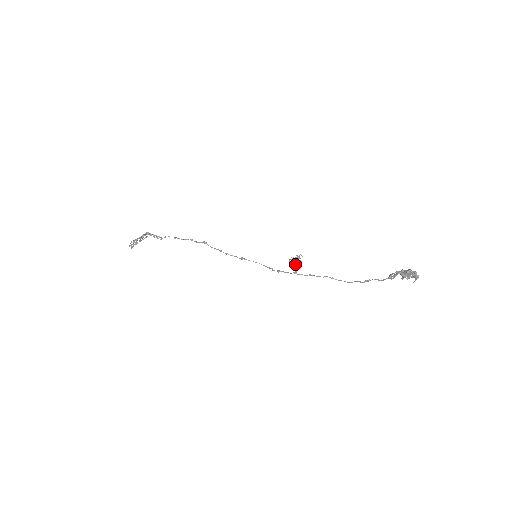
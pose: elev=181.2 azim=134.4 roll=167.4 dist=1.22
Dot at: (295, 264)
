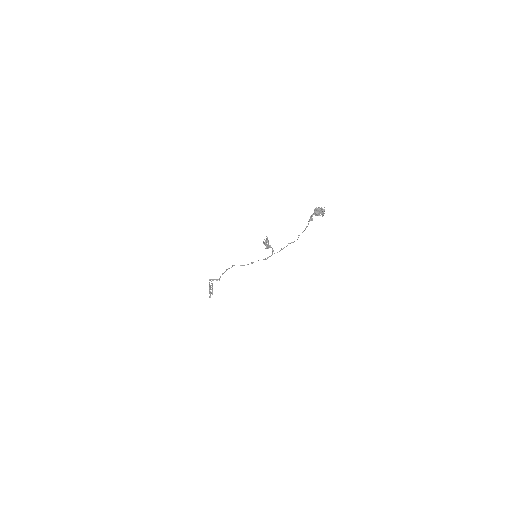
Dot at: (265, 244)
